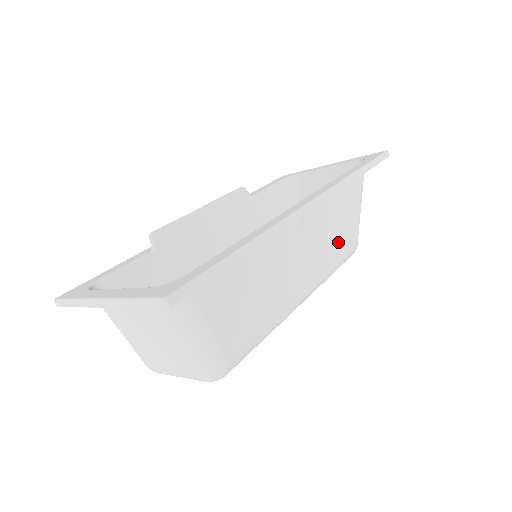
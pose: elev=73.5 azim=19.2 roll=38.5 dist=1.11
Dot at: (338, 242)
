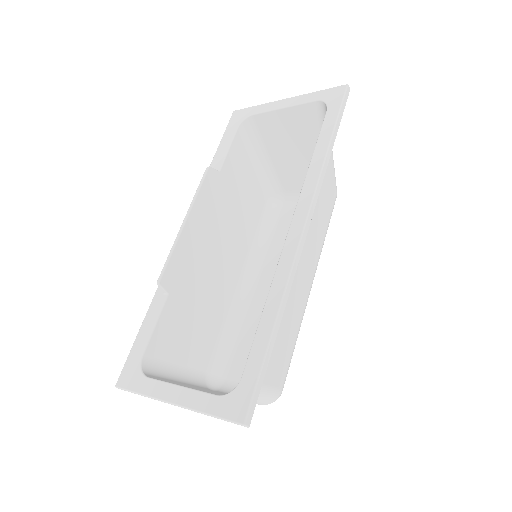
Dot at: (324, 212)
